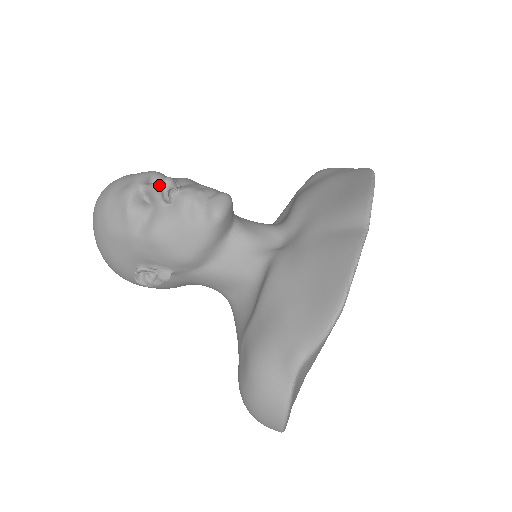
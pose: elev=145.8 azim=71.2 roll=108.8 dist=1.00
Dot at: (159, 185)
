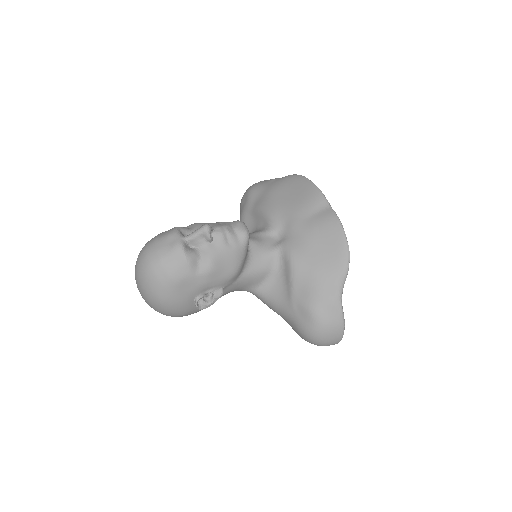
Dot at: (202, 232)
